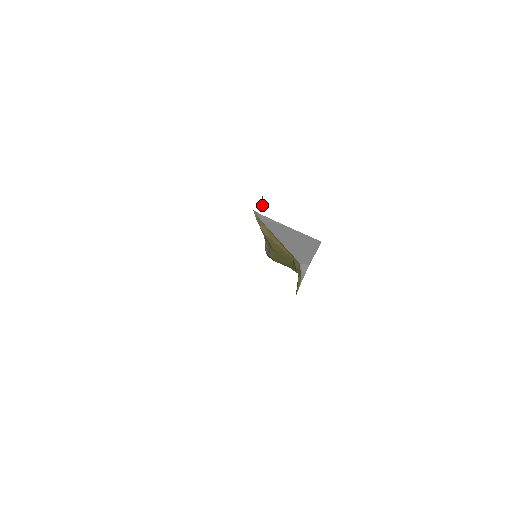
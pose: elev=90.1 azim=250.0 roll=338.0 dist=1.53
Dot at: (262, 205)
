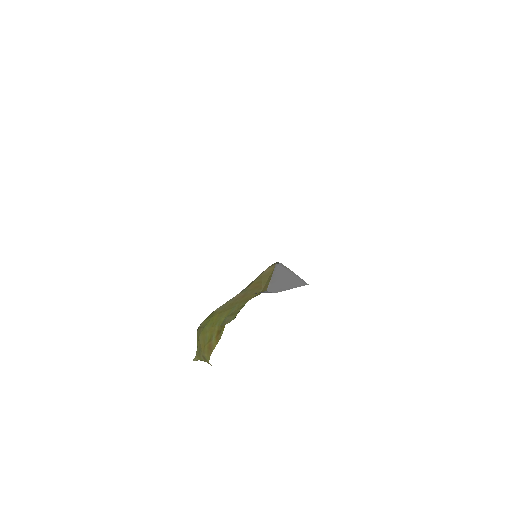
Dot at: occluded
